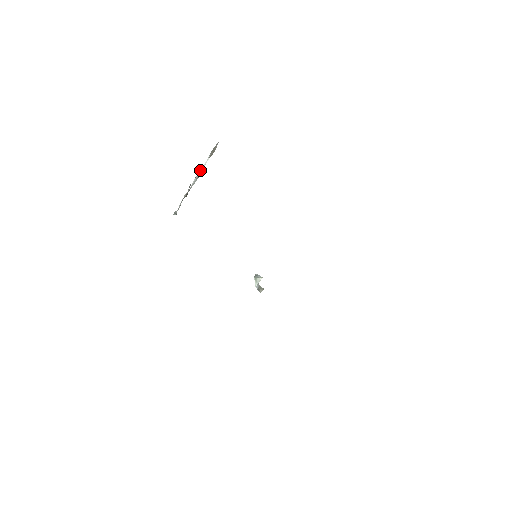
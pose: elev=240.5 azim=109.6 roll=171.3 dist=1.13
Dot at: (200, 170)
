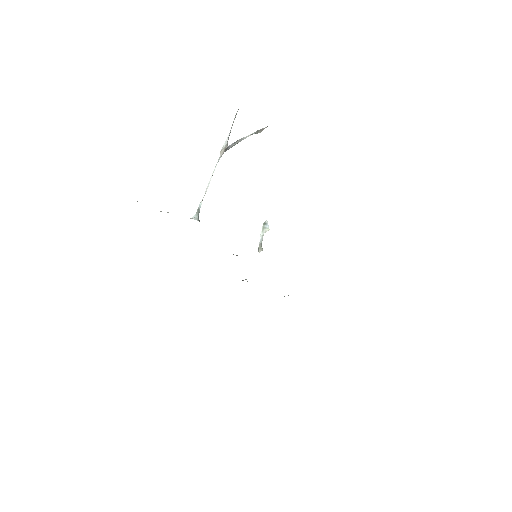
Dot at: (242, 139)
